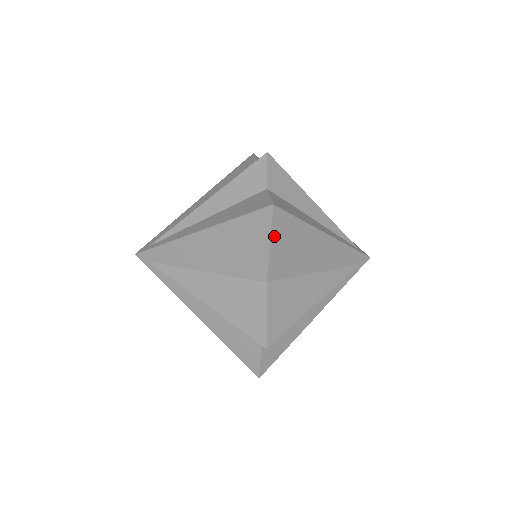
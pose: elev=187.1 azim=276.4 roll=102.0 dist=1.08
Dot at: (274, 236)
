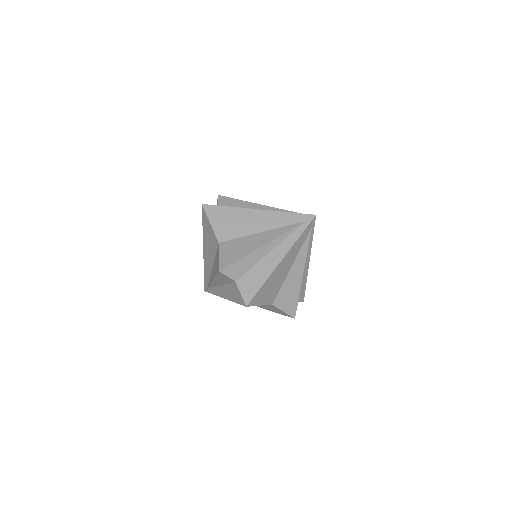
Dot at: (211, 218)
